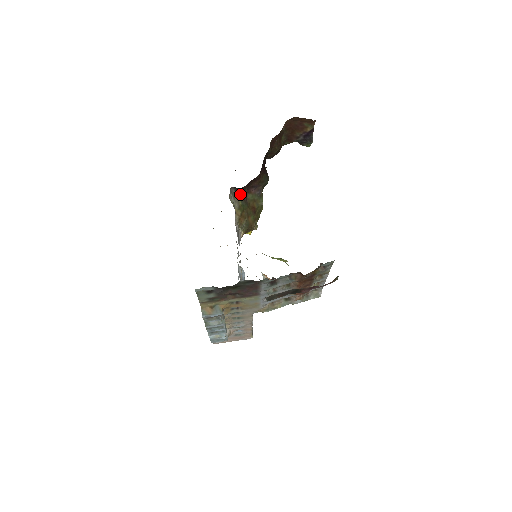
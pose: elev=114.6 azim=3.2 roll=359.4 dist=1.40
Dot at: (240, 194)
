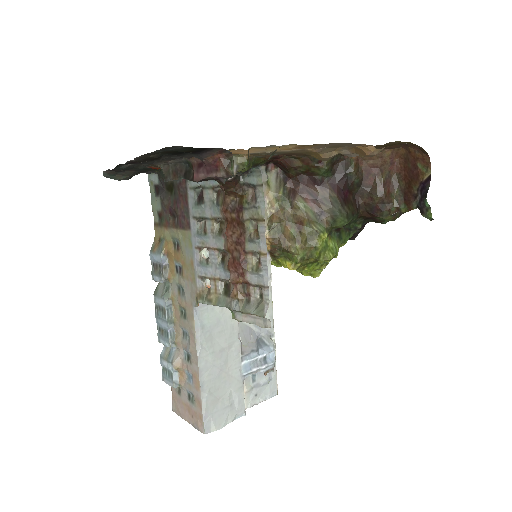
Dot at: (287, 185)
